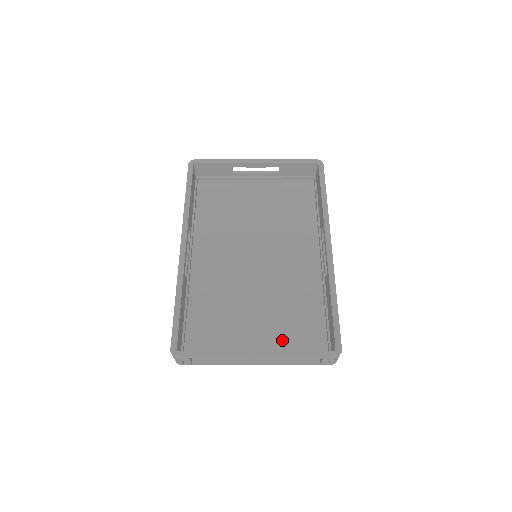
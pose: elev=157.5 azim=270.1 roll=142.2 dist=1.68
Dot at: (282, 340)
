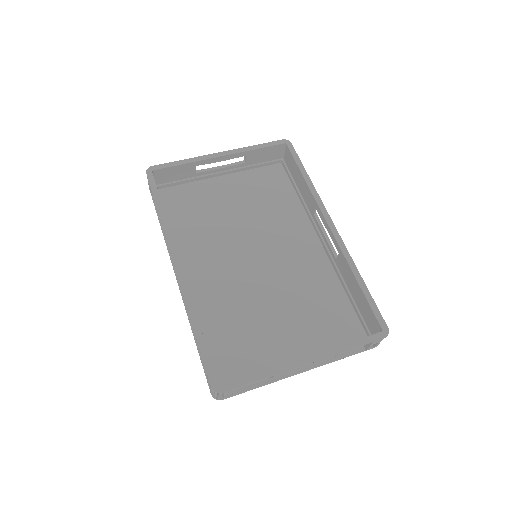
Dot at: (317, 337)
